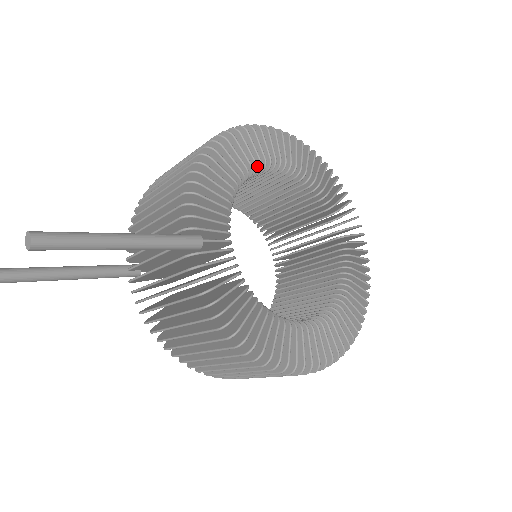
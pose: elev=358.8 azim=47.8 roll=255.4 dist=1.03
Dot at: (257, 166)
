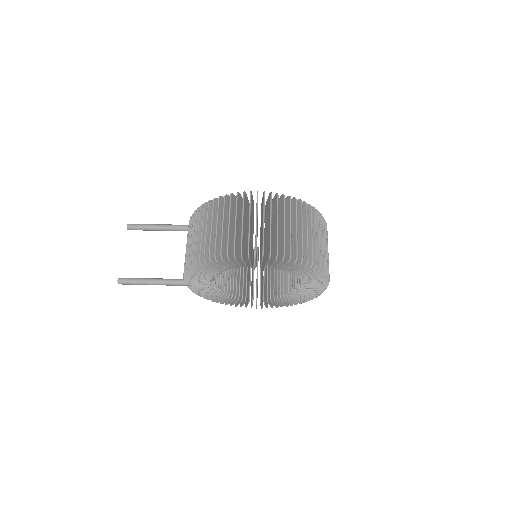
Dot at: occluded
